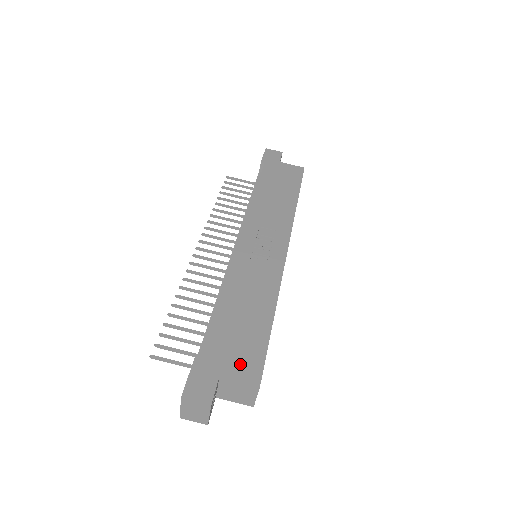
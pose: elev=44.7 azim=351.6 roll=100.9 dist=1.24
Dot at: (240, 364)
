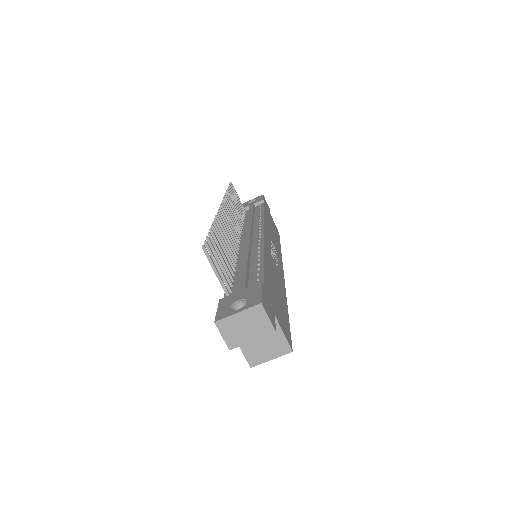
Dot at: (282, 321)
